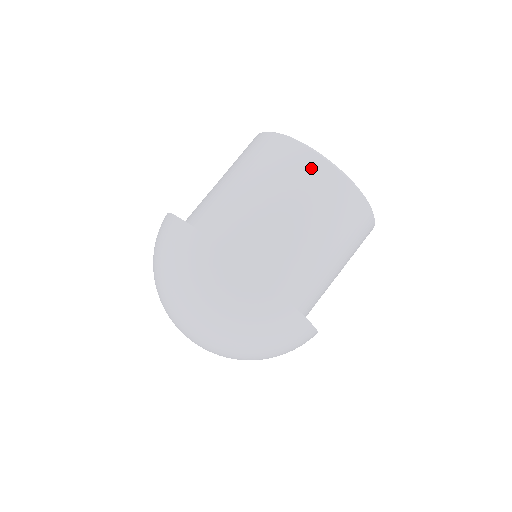
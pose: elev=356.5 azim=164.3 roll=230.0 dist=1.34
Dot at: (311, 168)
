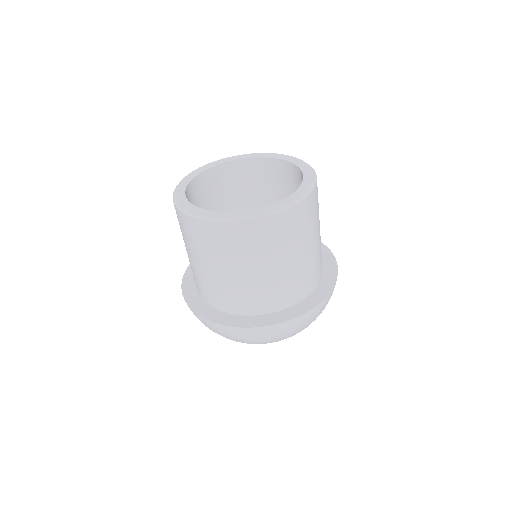
Dot at: (295, 218)
